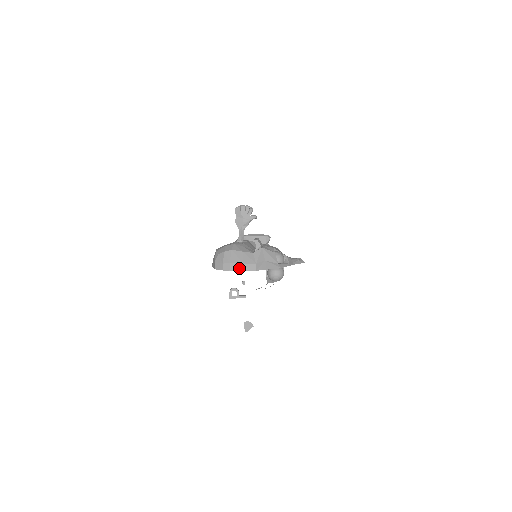
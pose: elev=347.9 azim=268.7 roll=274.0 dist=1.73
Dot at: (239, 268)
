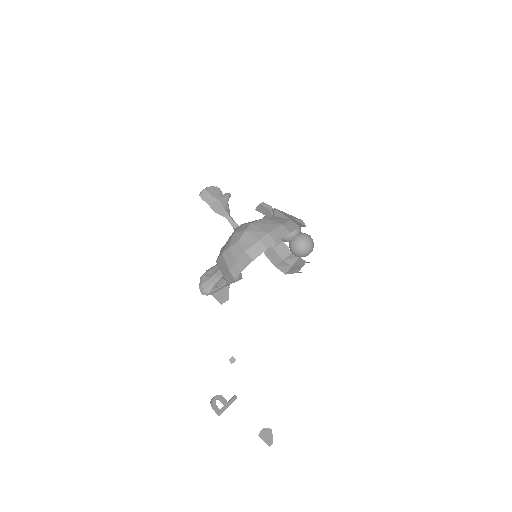
Dot at: (282, 232)
